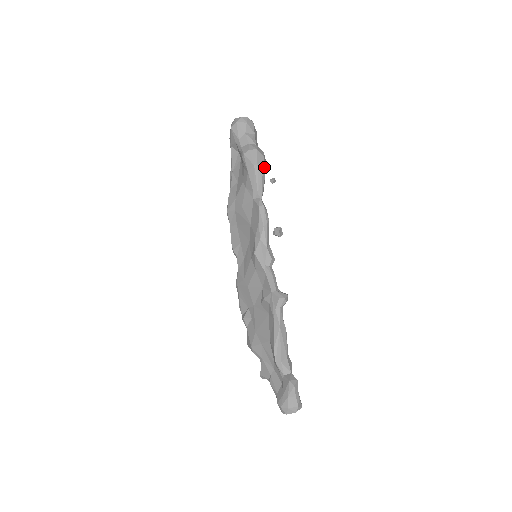
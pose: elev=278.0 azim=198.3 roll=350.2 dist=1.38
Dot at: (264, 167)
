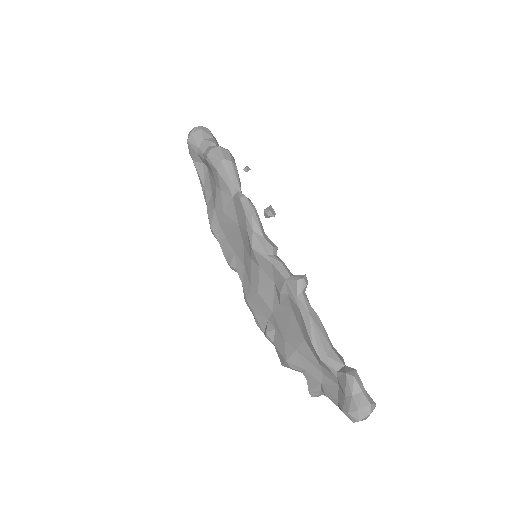
Dot at: (233, 161)
